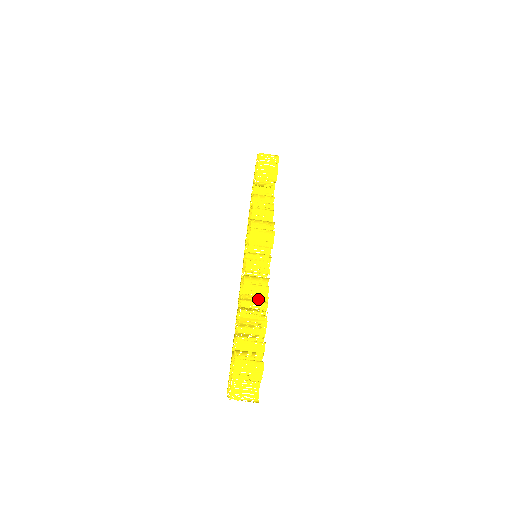
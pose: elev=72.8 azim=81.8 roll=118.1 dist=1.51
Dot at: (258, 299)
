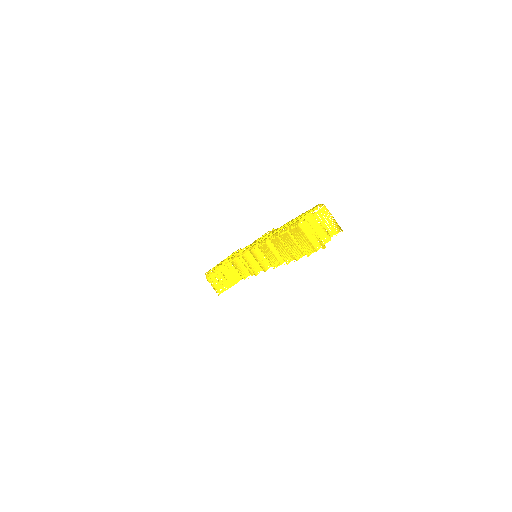
Dot at: occluded
